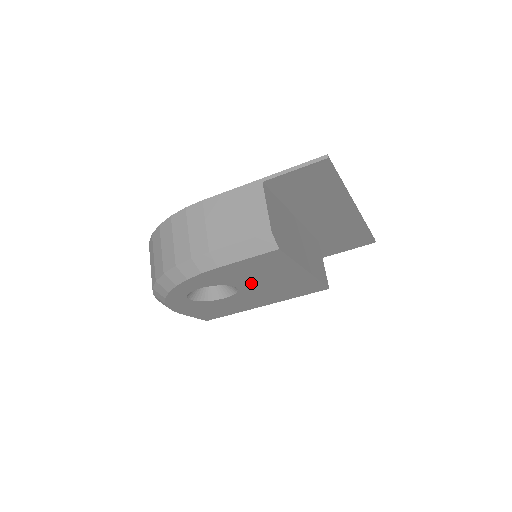
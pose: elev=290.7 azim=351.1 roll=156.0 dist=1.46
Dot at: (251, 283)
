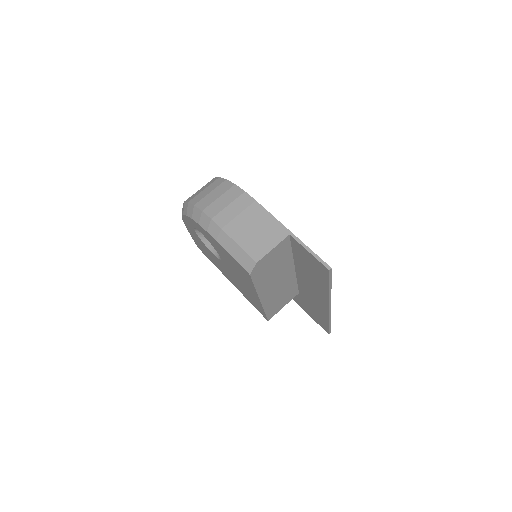
Dot at: (229, 266)
